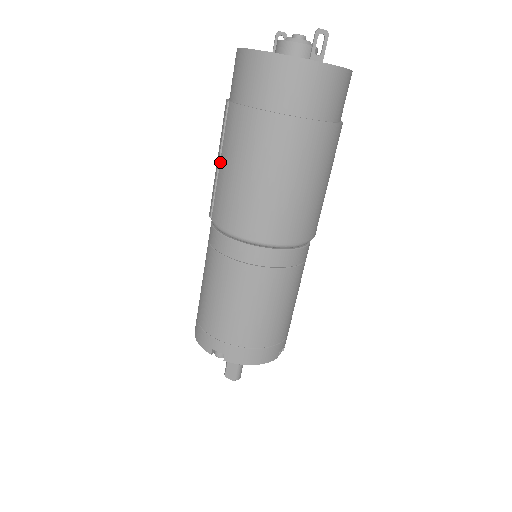
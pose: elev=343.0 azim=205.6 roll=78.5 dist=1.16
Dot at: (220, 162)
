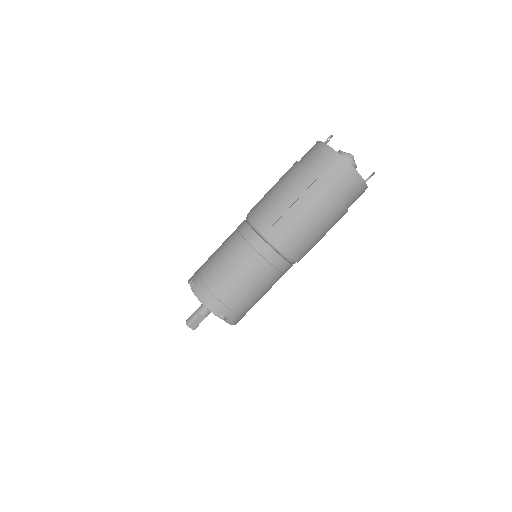
Dot at: (295, 208)
